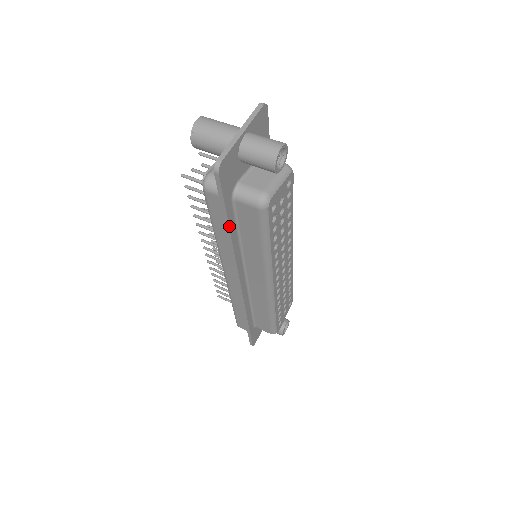
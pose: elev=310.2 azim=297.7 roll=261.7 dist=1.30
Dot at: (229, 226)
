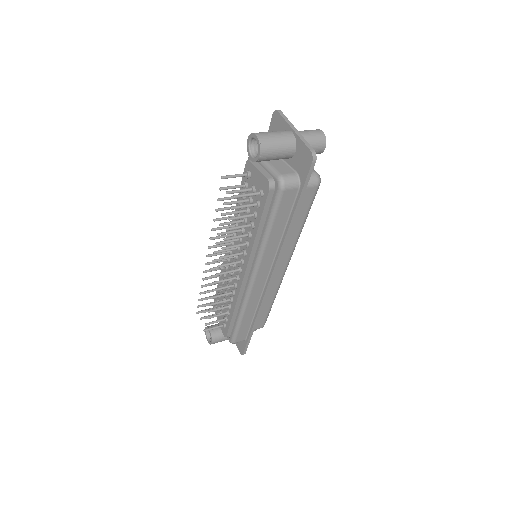
Dot at: (296, 214)
